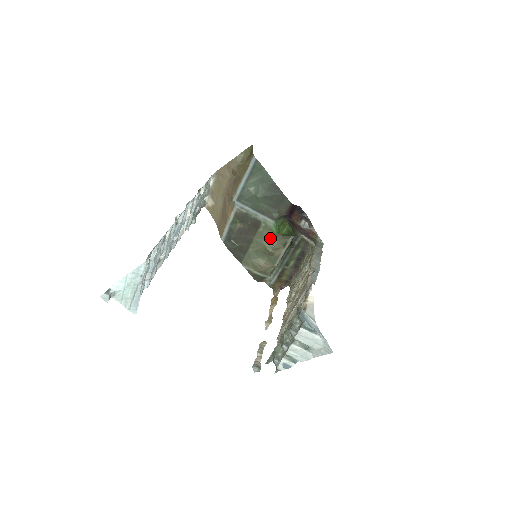
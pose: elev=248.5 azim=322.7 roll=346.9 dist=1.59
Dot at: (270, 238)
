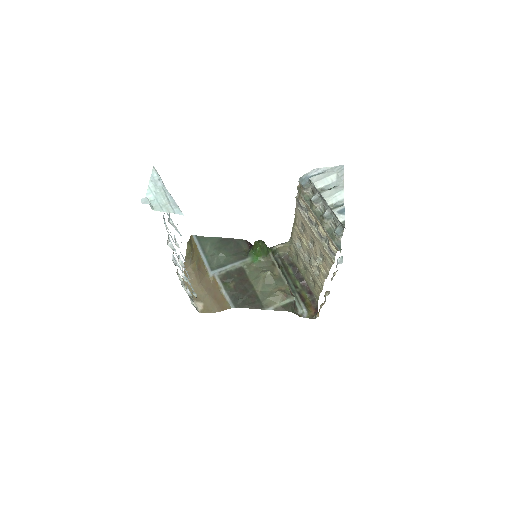
Dot at: (259, 269)
